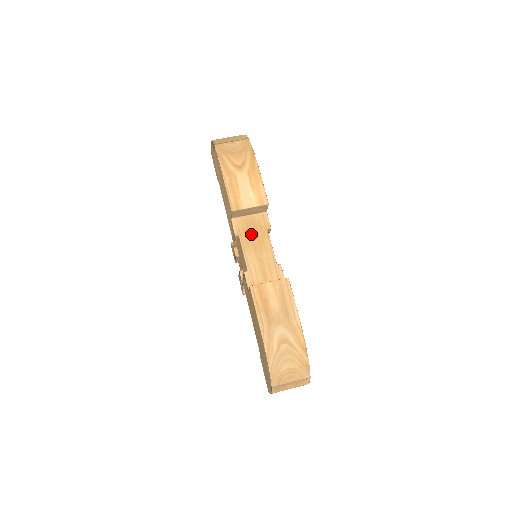
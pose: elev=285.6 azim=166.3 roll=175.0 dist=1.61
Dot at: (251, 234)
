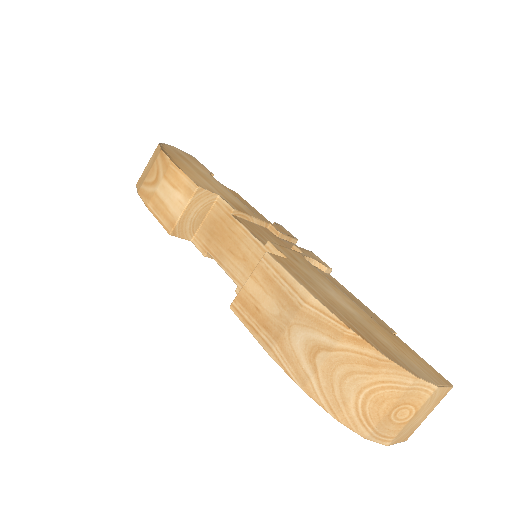
Dot at: (218, 238)
